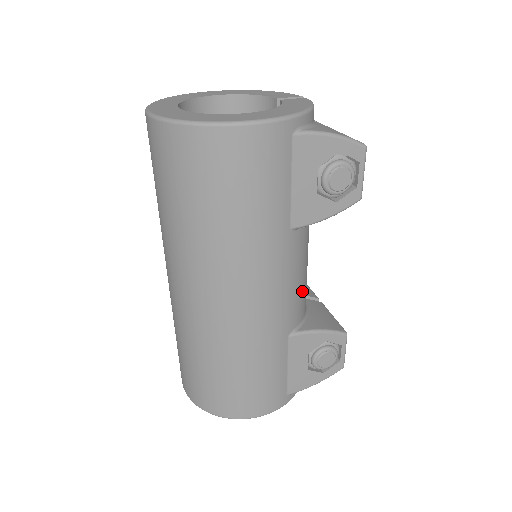
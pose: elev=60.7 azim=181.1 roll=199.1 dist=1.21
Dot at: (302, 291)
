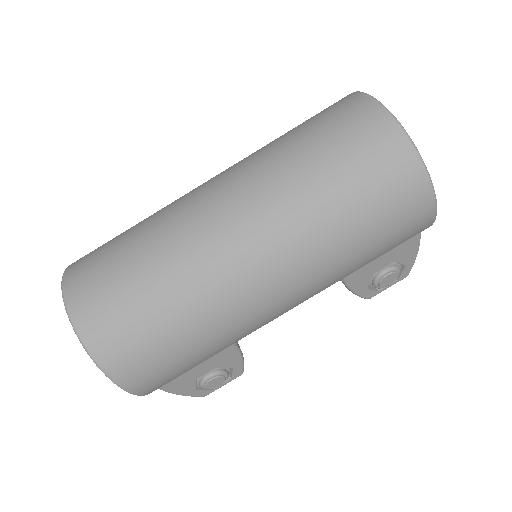
Dot at: occluded
